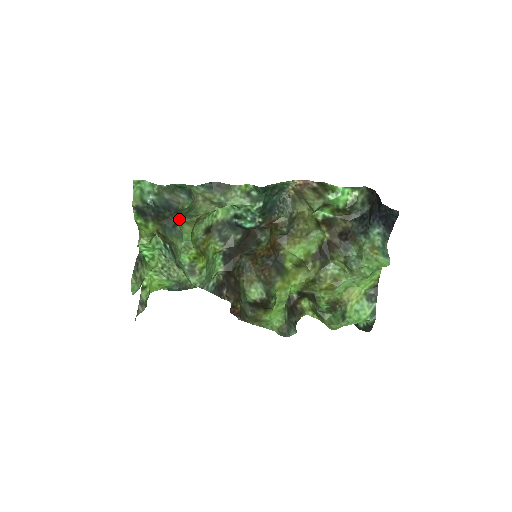
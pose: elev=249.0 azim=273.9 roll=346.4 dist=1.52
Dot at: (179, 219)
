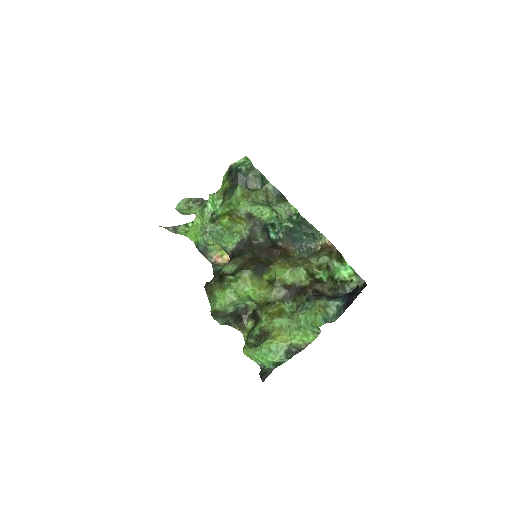
Dot at: occluded
